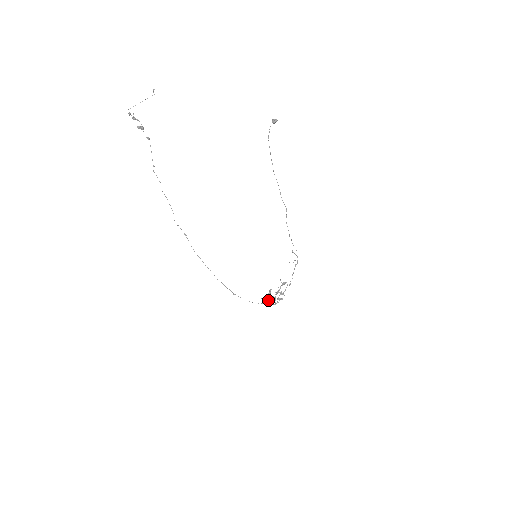
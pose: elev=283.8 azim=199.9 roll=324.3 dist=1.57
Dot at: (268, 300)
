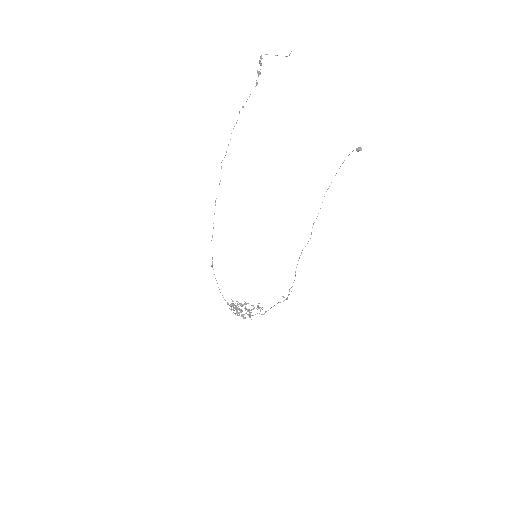
Dot at: (235, 306)
